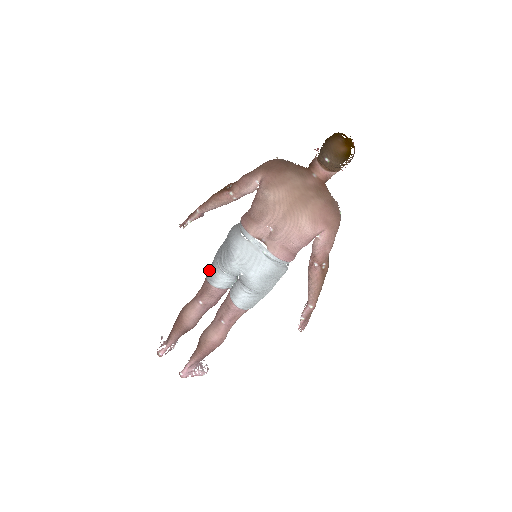
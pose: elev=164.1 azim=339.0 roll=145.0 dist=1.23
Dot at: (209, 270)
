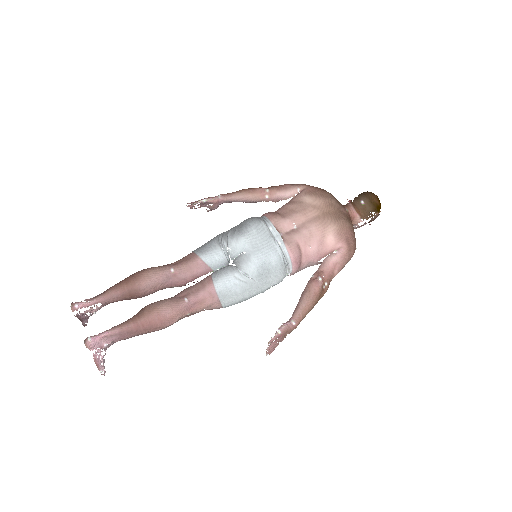
Dot at: occluded
